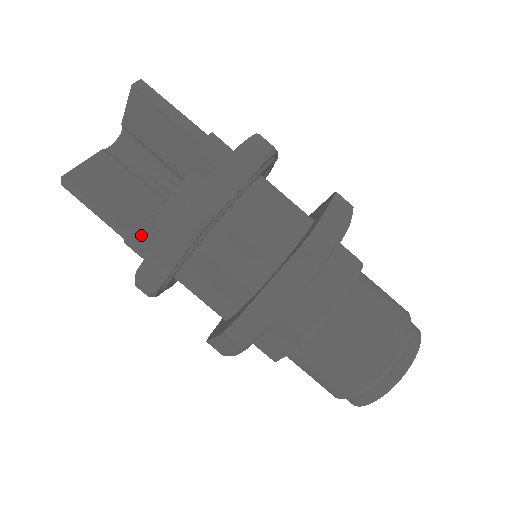
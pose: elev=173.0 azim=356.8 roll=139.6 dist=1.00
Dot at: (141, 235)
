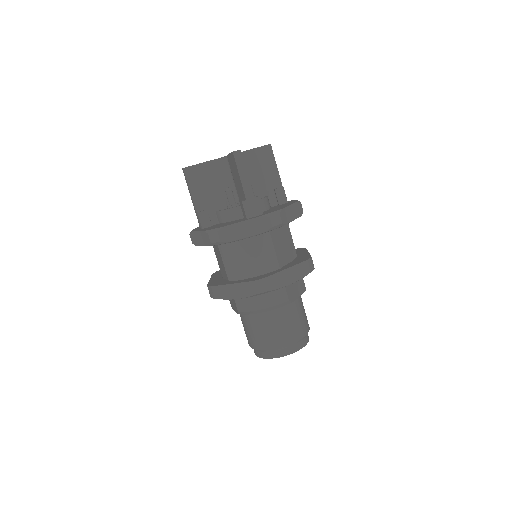
Dot at: (200, 219)
